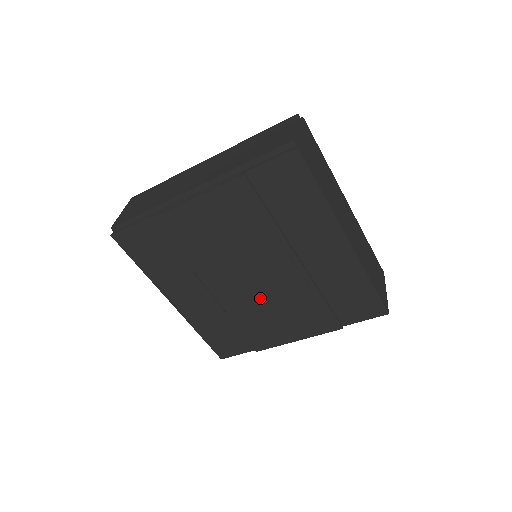
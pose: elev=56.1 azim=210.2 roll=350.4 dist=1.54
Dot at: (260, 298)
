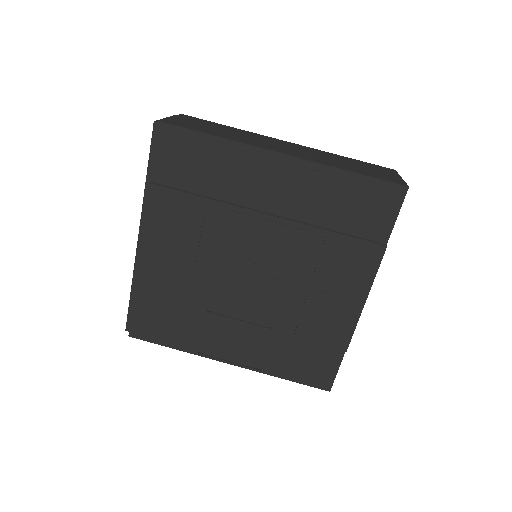
Dot at: (282, 286)
